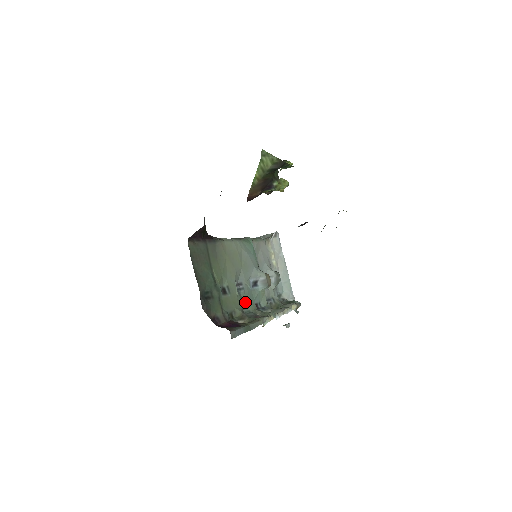
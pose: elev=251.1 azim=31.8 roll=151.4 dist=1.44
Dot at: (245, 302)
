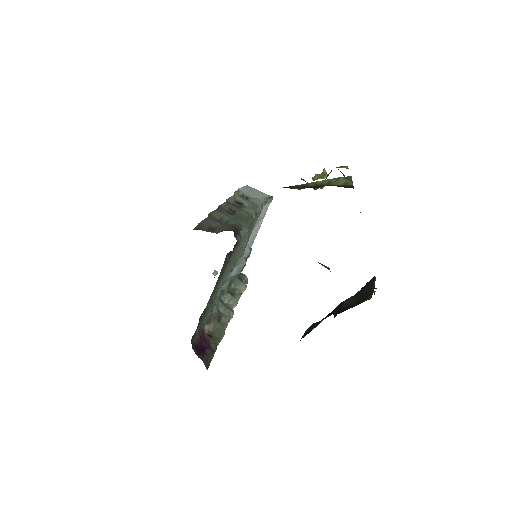
Dot at: occluded
